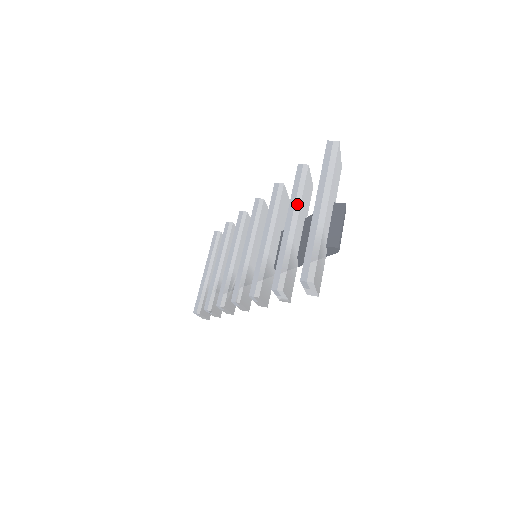
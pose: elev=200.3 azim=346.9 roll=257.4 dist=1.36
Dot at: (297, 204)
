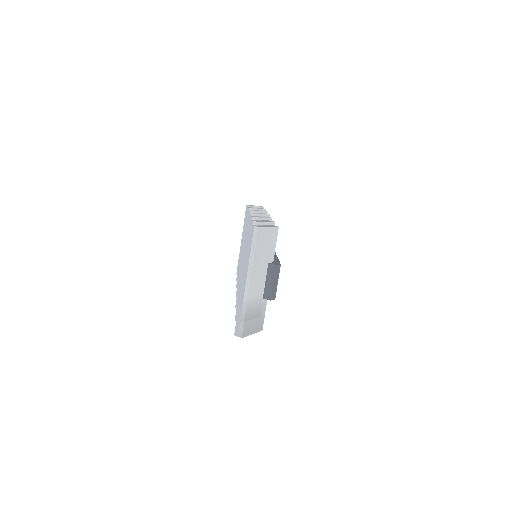
Dot at: occluded
